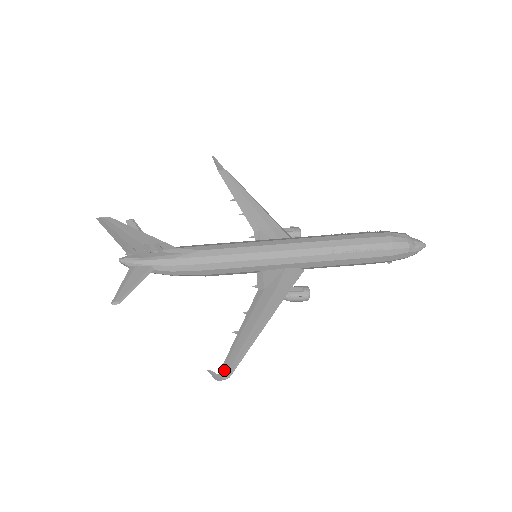
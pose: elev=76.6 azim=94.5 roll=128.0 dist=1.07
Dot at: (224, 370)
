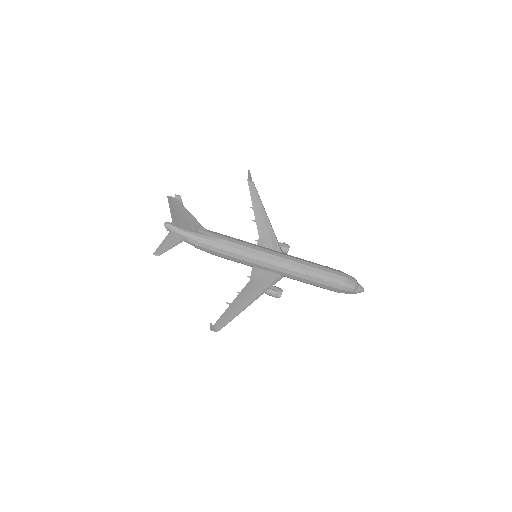
Dot at: (216, 325)
